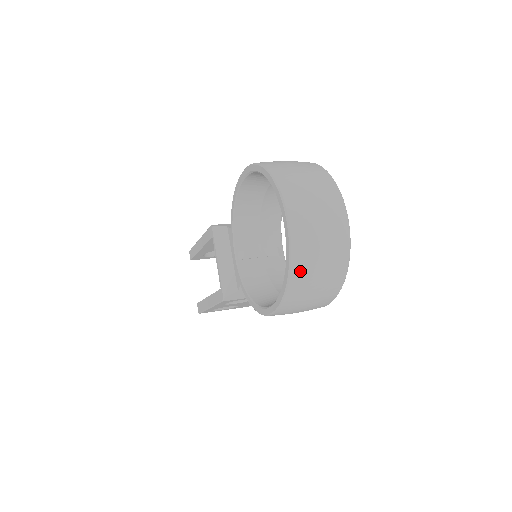
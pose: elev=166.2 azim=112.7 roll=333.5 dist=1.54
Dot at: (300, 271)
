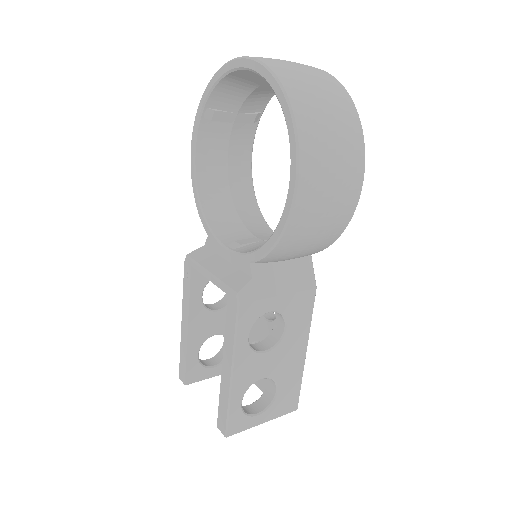
Dot at: (292, 82)
